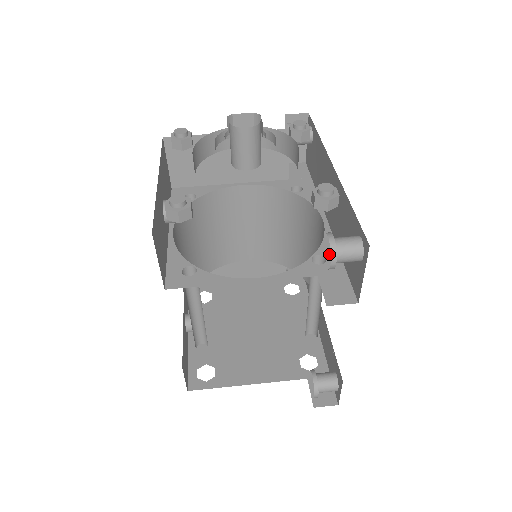
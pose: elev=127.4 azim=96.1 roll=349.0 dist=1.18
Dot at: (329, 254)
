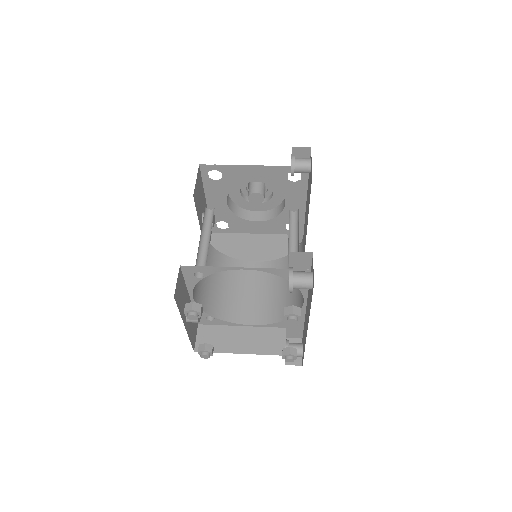
Dot at: occluded
